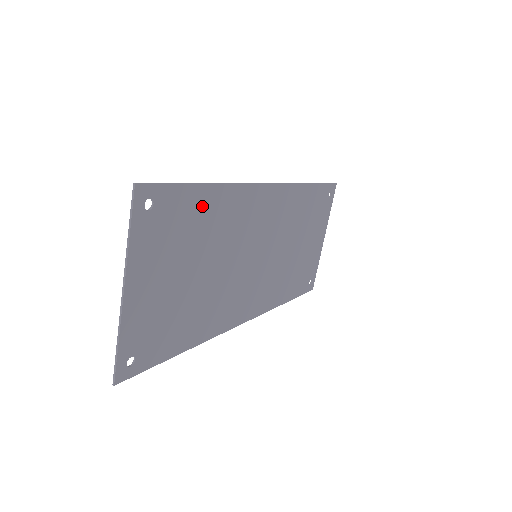
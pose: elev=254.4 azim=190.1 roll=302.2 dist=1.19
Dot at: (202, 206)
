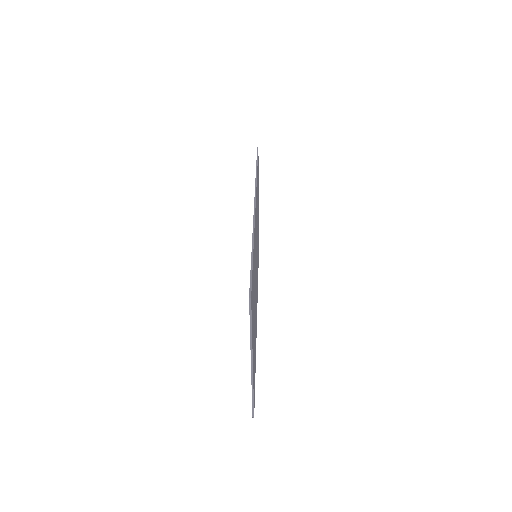
Dot at: occluded
